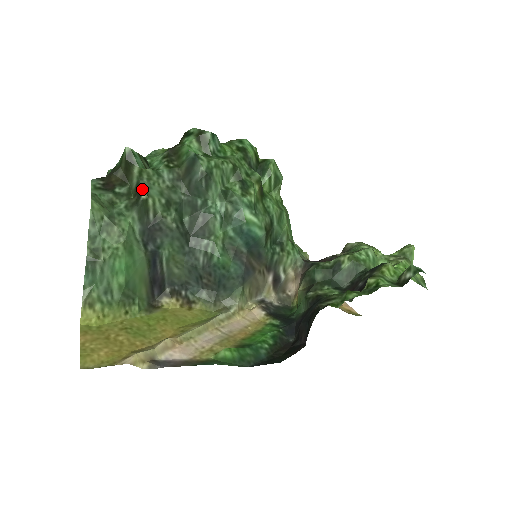
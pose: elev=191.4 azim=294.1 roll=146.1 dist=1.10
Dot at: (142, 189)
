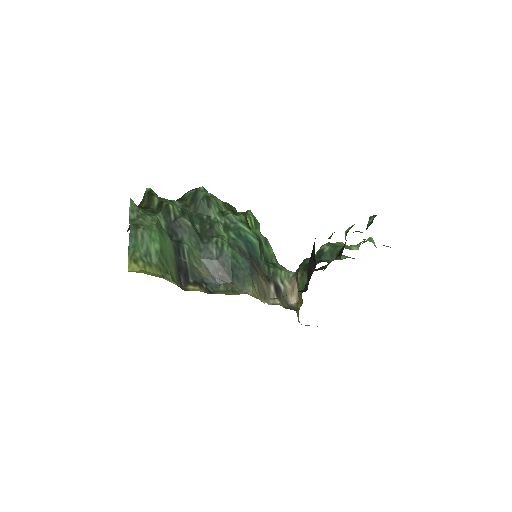
Dot at: (163, 202)
